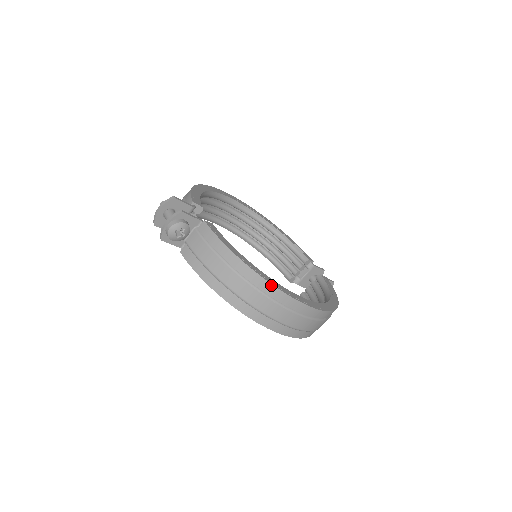
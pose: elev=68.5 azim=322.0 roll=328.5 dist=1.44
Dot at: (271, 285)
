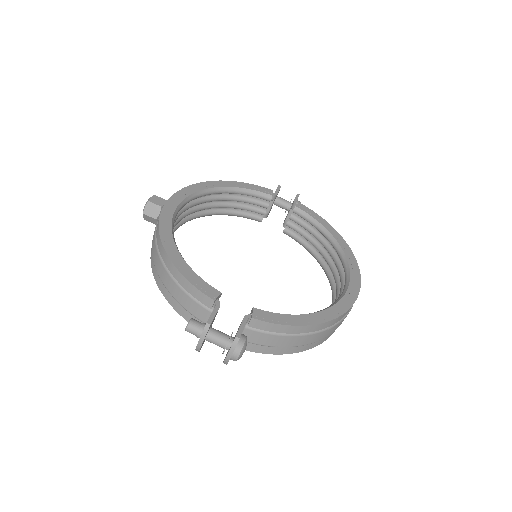
Dot at: (341, 316)
